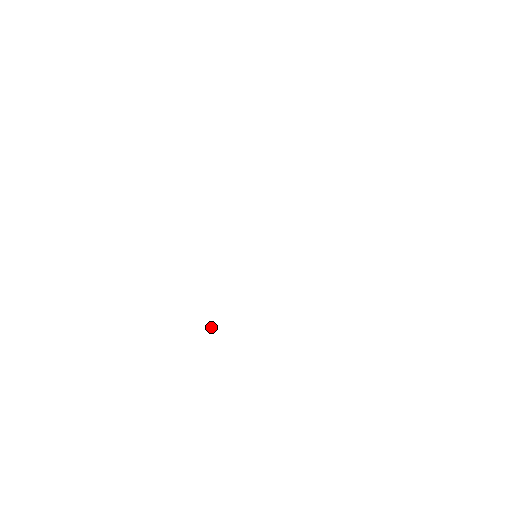
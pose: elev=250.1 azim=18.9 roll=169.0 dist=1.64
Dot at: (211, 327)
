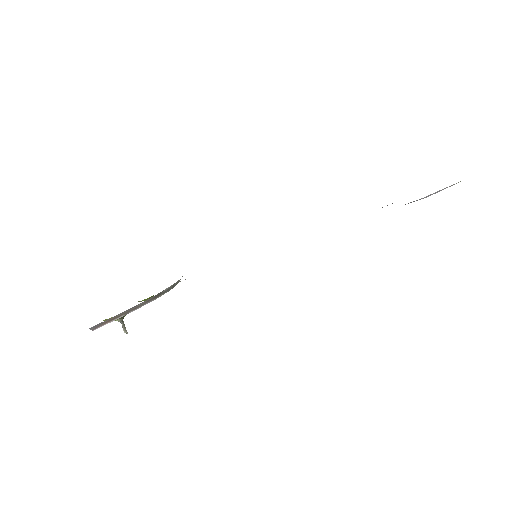
Dot at: (126, 330)
